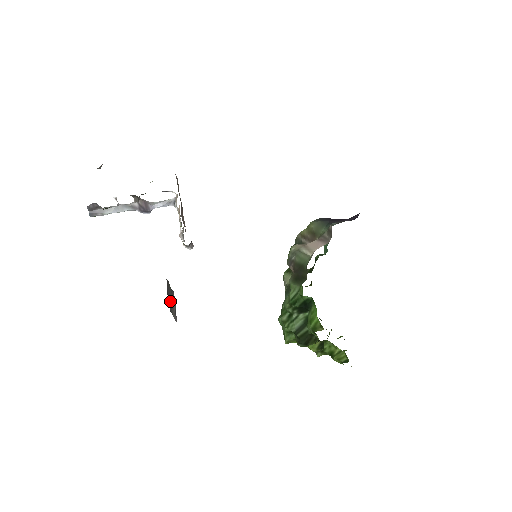
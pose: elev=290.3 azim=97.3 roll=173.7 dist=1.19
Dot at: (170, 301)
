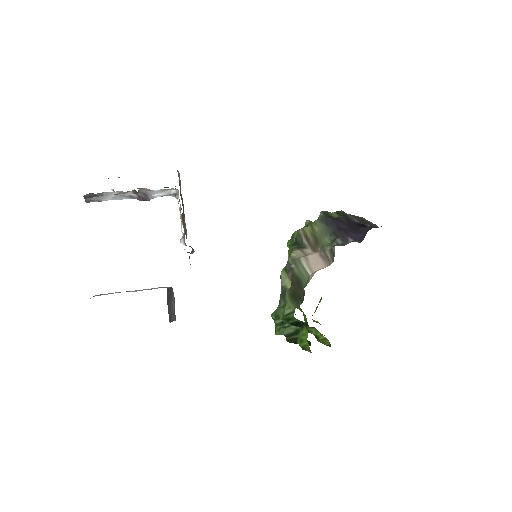
Dot at: (170, 309)
